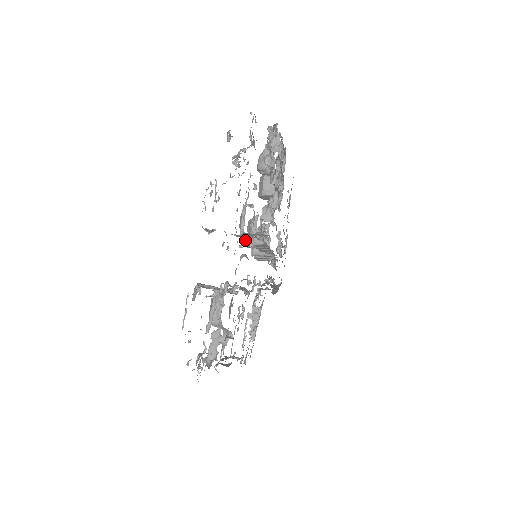
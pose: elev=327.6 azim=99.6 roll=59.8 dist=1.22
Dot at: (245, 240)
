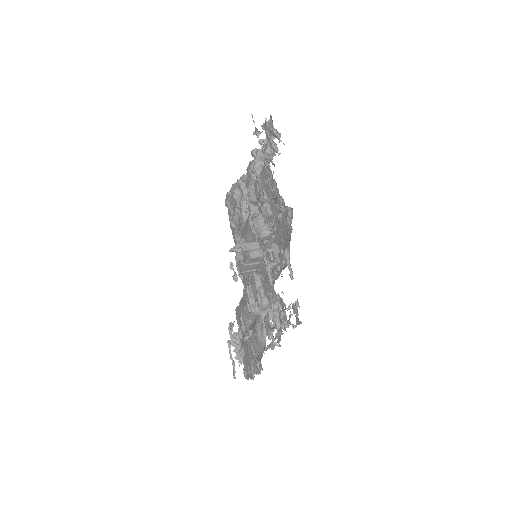
Dot at: occluded
